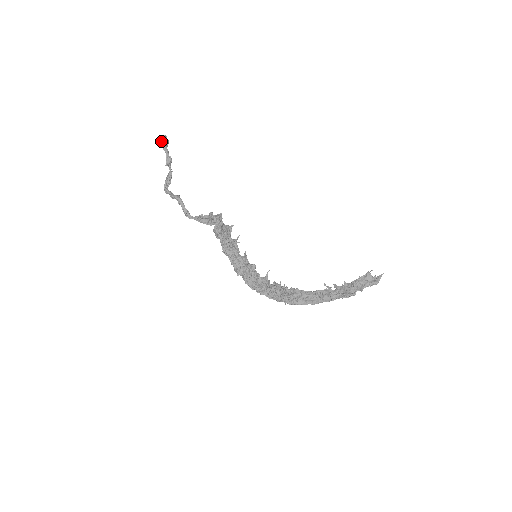
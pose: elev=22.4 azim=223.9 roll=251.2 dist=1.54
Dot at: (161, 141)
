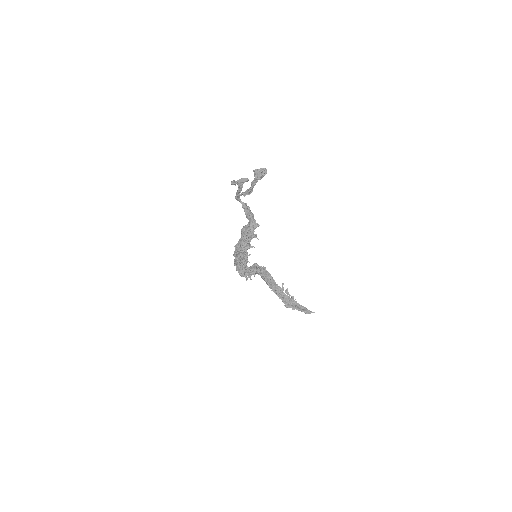
Dot at: (256, 176)
